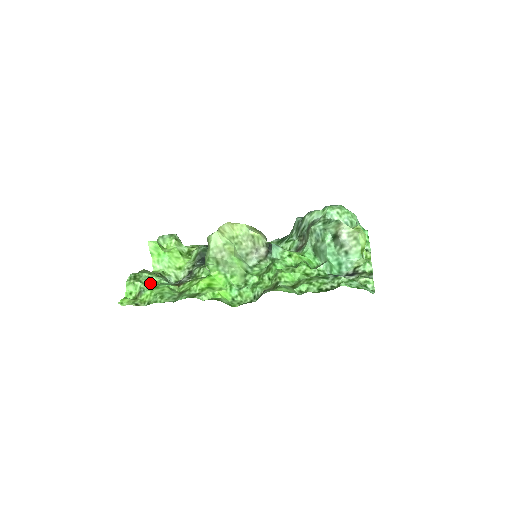
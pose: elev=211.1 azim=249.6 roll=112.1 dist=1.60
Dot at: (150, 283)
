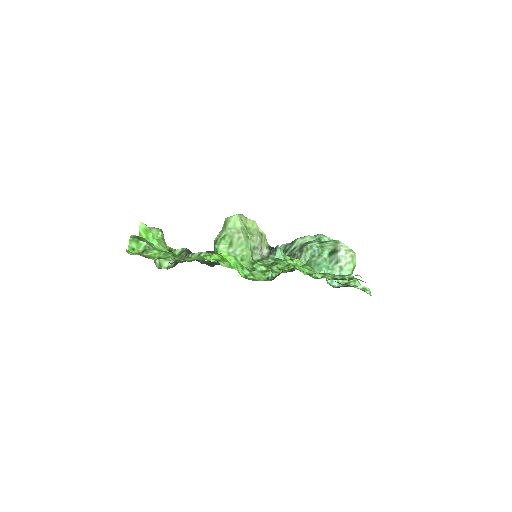
Dot at: (153, 248)
